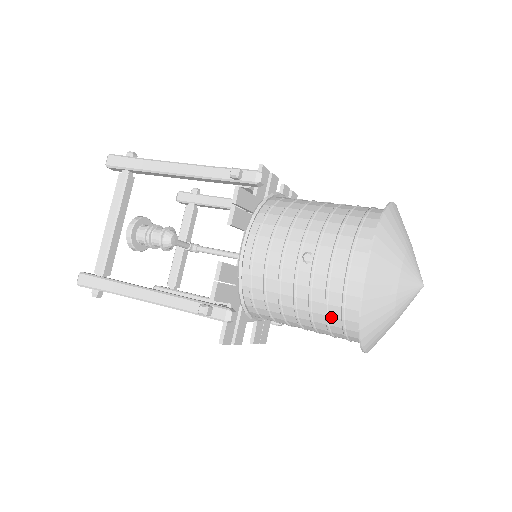
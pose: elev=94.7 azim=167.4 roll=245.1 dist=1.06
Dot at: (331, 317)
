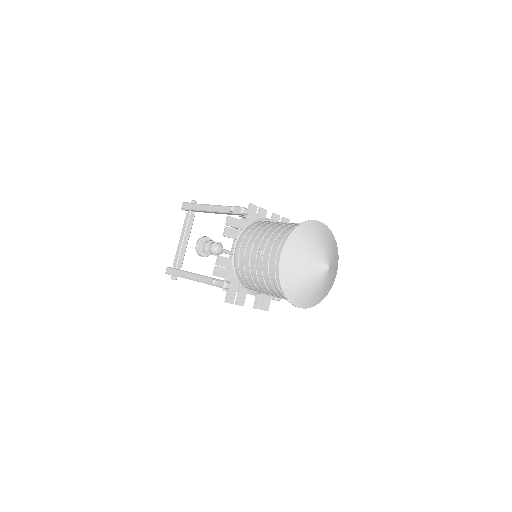
Dot at: (273, 285)
